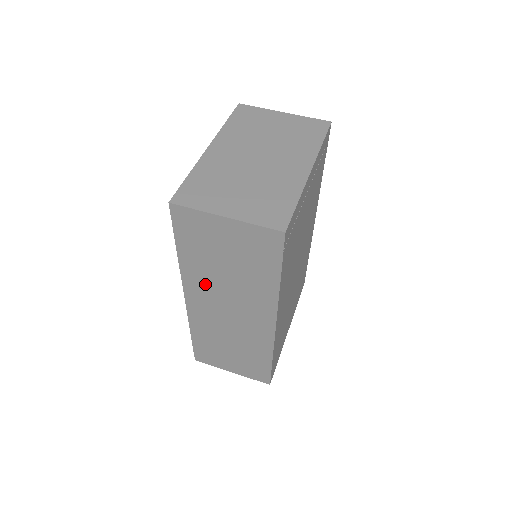
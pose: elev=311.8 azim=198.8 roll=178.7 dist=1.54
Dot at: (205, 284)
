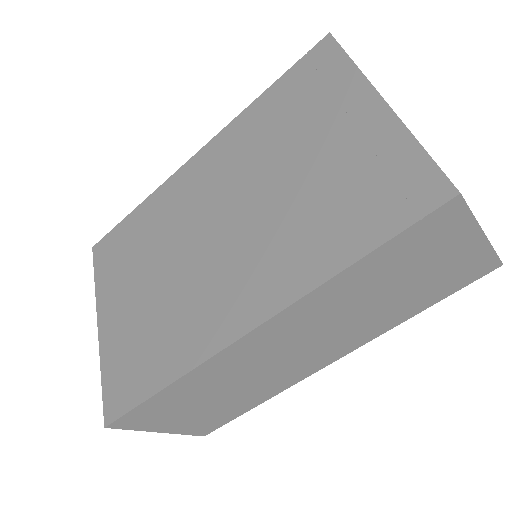
Dot at: (320, 313)
